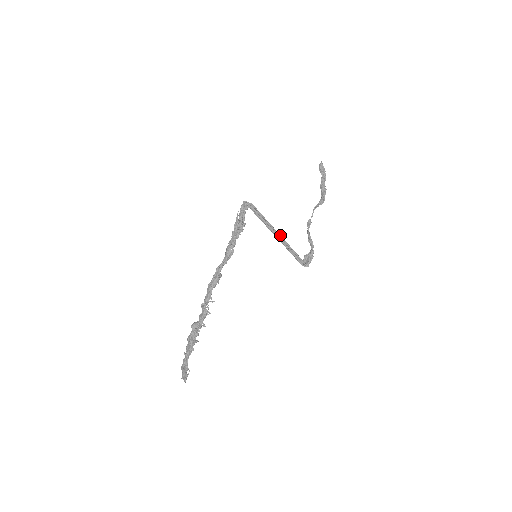
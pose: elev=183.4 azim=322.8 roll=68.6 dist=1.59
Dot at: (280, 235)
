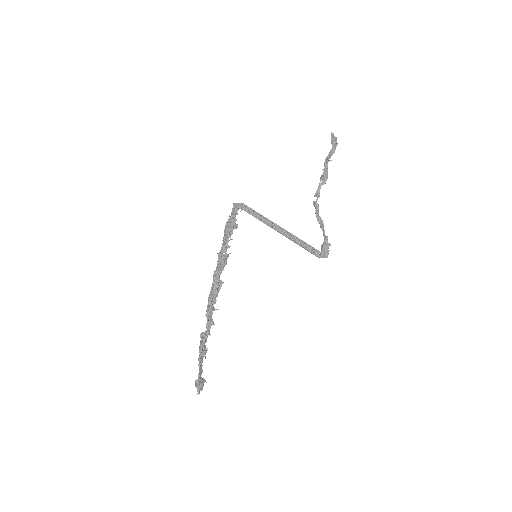
Dot at: (280, 228)
